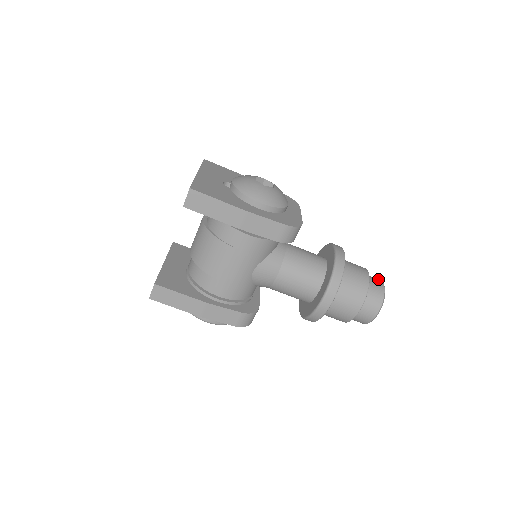
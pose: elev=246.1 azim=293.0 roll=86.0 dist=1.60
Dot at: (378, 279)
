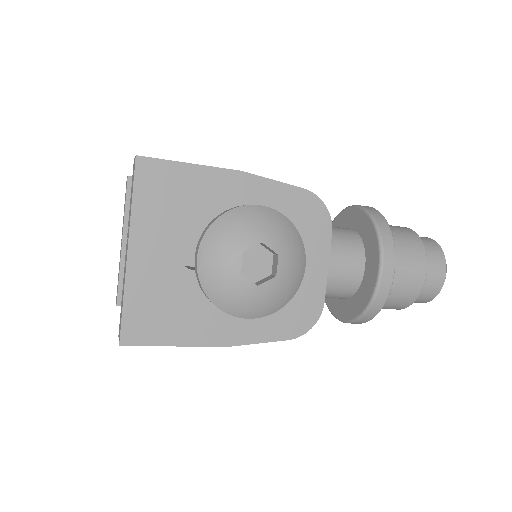
Dot at: (442, 263)
